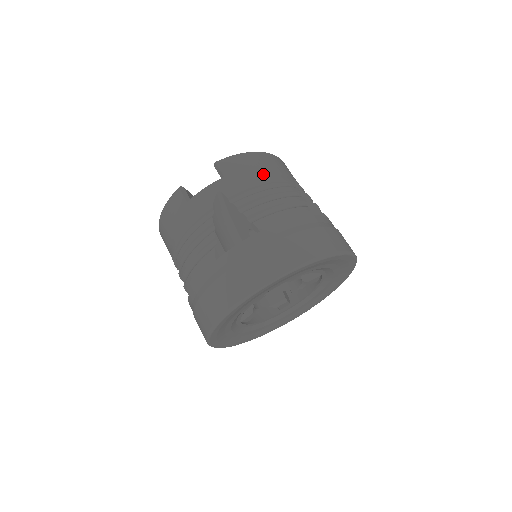
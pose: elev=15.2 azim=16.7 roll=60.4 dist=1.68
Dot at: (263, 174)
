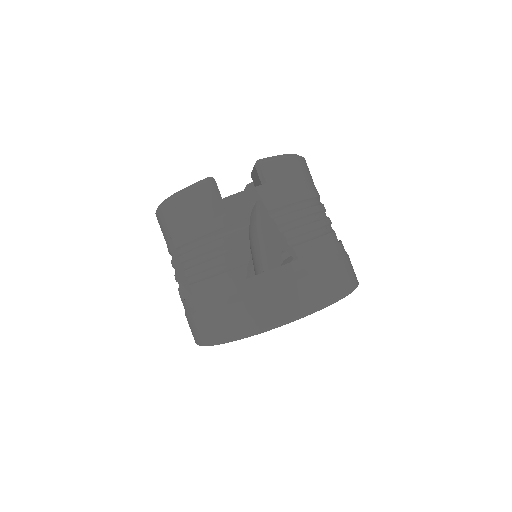
Dot at: (301, 187)
